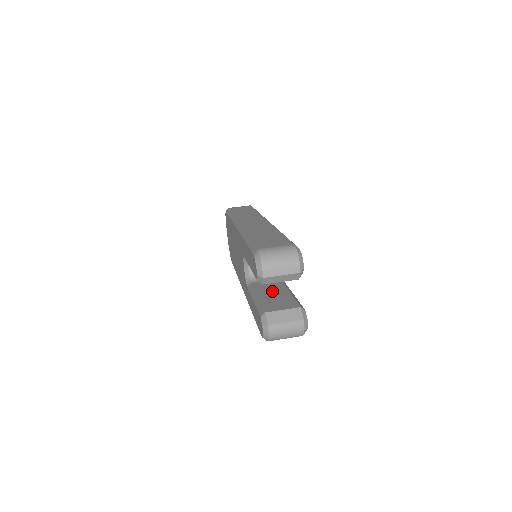
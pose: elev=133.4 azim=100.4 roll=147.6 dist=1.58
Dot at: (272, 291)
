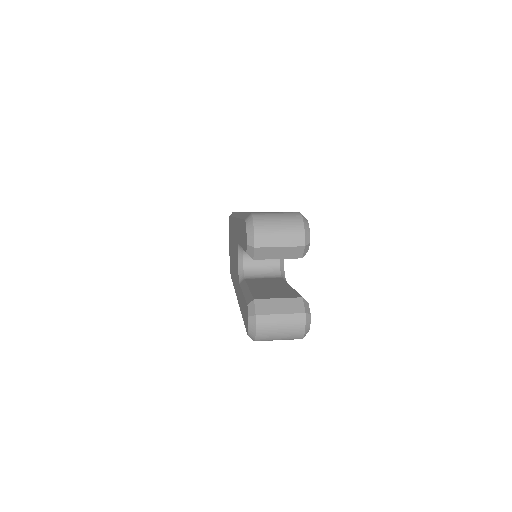
Dot at: (268, 285)
